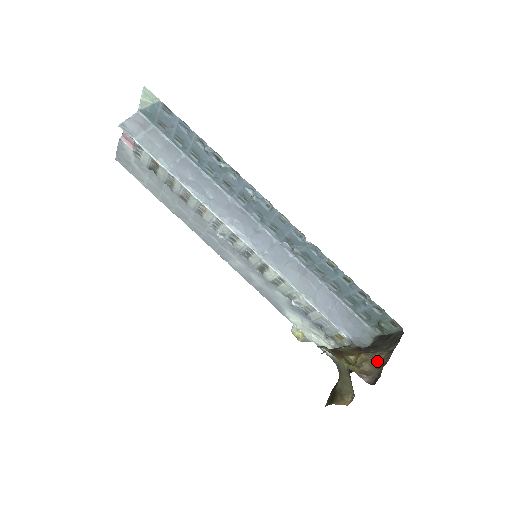
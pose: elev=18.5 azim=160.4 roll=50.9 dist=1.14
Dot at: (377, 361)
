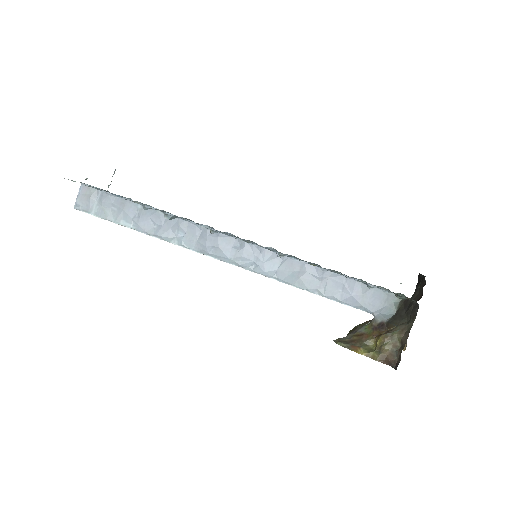
Dot at: (397, 341)
